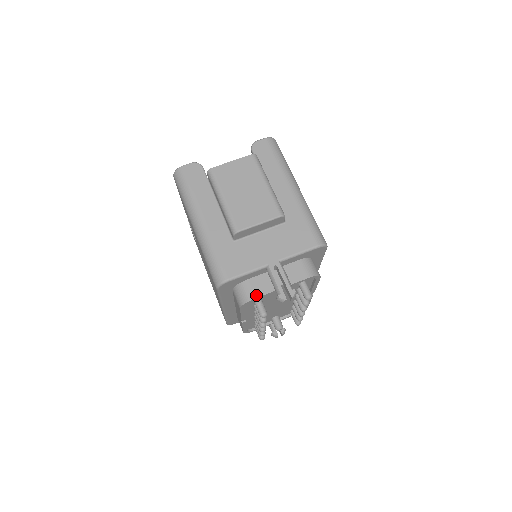
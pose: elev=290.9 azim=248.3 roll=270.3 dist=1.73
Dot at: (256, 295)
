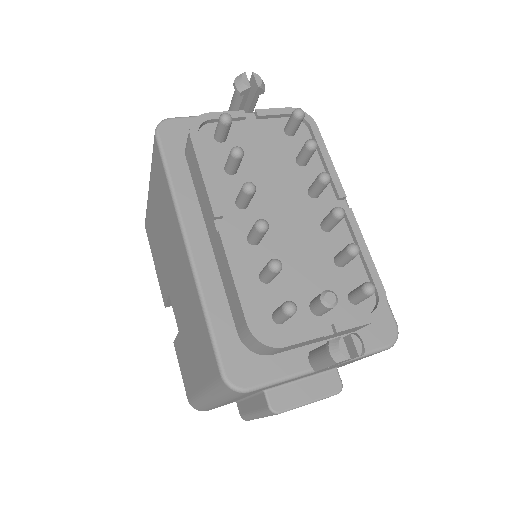
Dot at: (211, 115)
